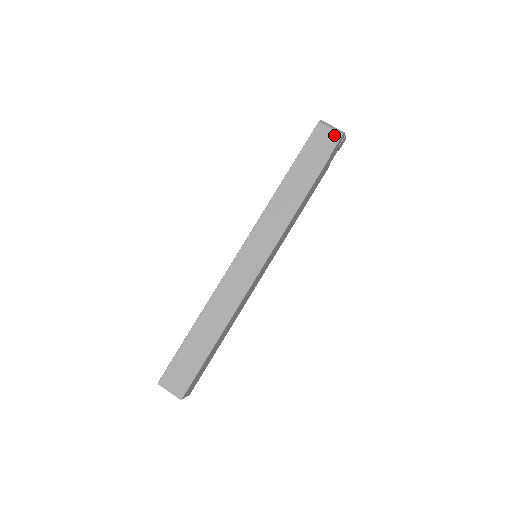
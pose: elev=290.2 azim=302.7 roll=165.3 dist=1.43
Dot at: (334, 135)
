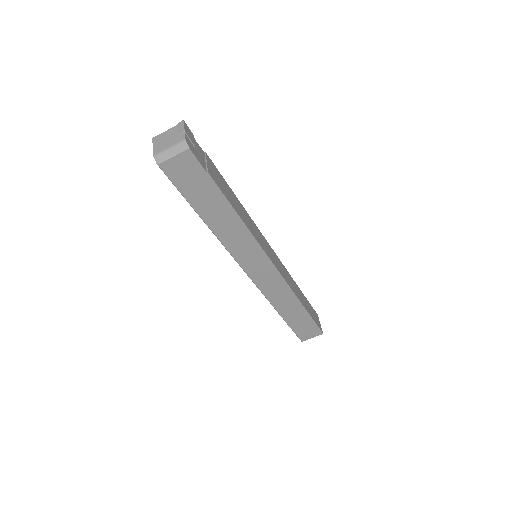
Dot at: (184, 158)
